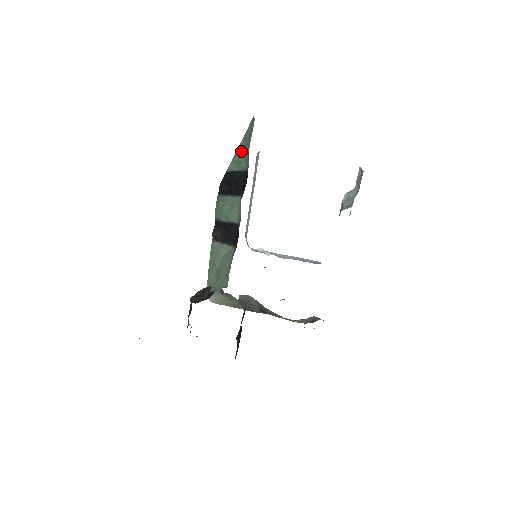
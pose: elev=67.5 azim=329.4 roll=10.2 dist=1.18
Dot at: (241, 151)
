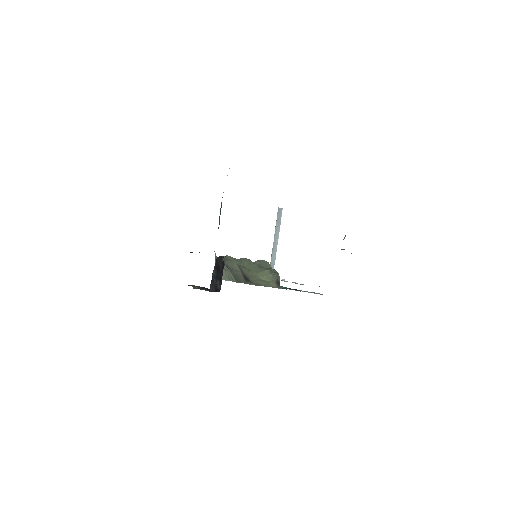
Dot at: occluded
